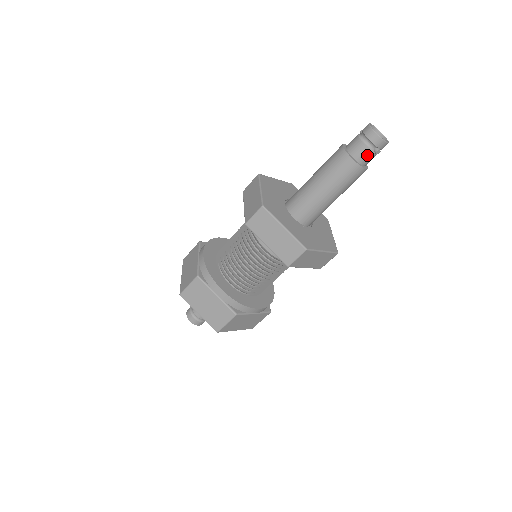
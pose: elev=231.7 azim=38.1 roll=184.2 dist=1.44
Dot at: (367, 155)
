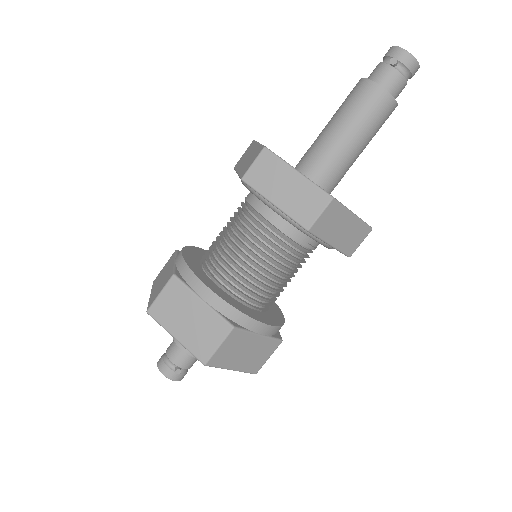
Dot at: (381, 70)
